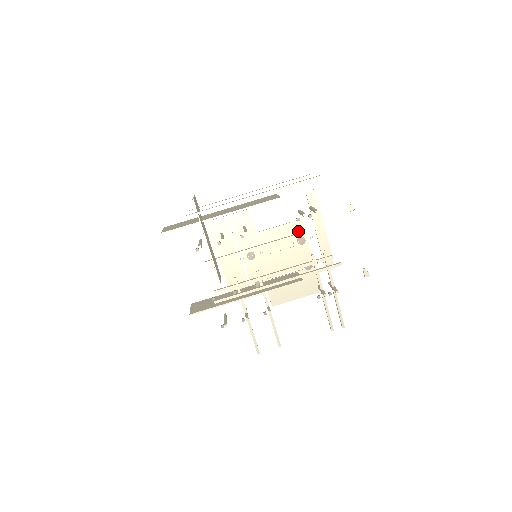
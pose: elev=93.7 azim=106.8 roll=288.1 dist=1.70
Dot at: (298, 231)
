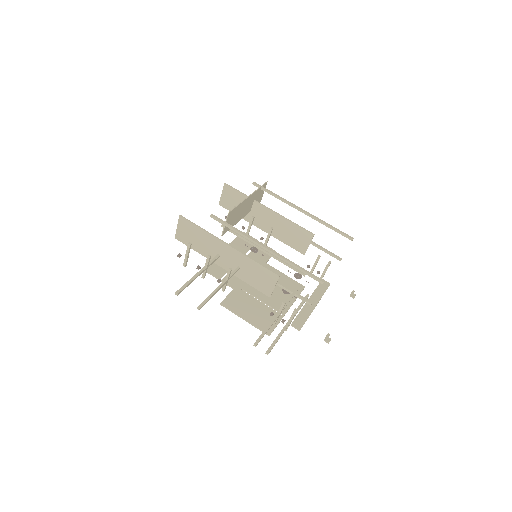
Dot at: occluded
